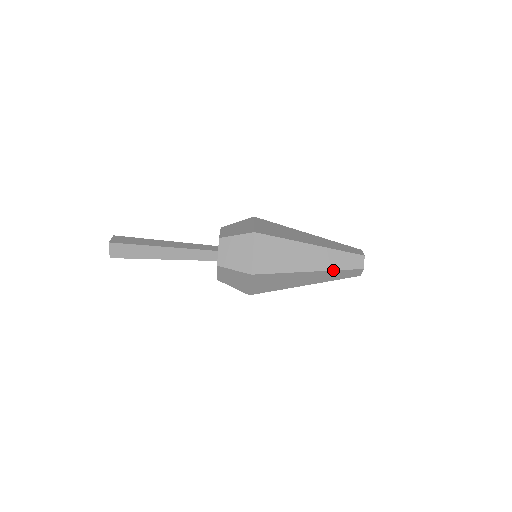
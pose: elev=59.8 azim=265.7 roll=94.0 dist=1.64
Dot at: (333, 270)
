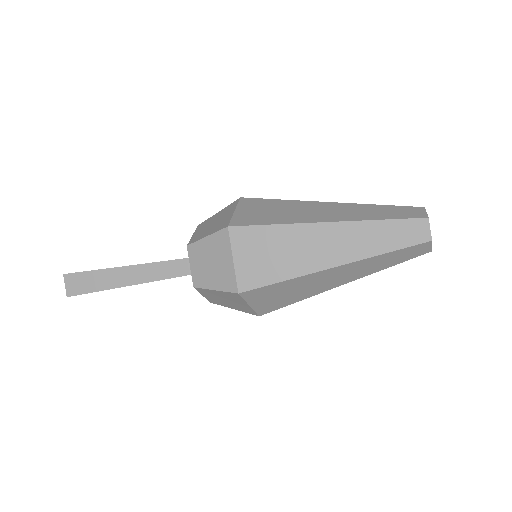
Dot at: (378, 271)
